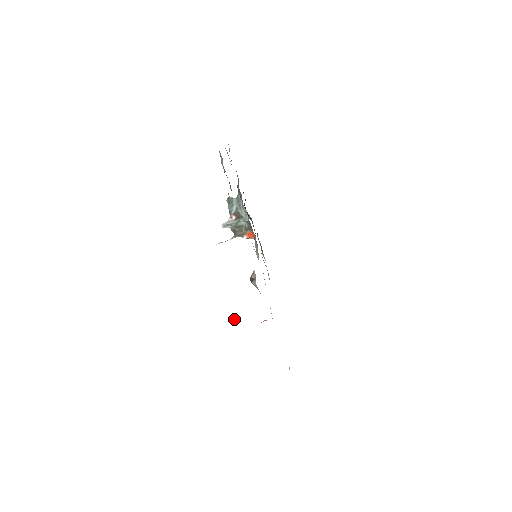
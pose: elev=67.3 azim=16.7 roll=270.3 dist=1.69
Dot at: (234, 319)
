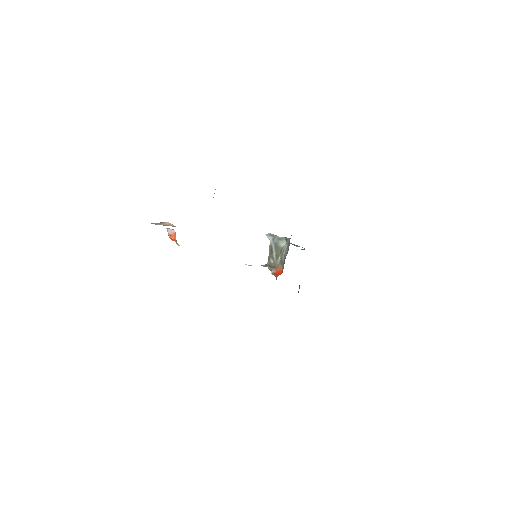
Dot at: occluded
